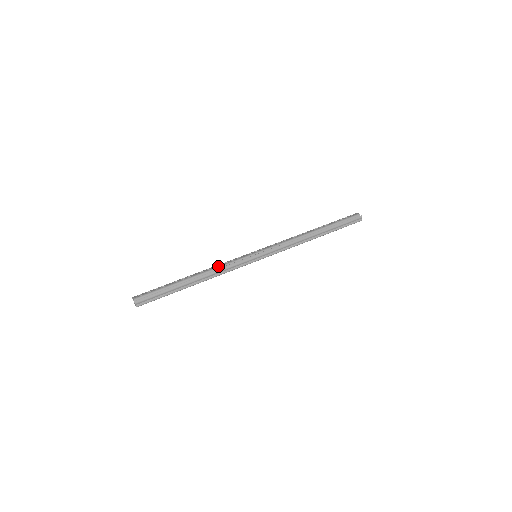
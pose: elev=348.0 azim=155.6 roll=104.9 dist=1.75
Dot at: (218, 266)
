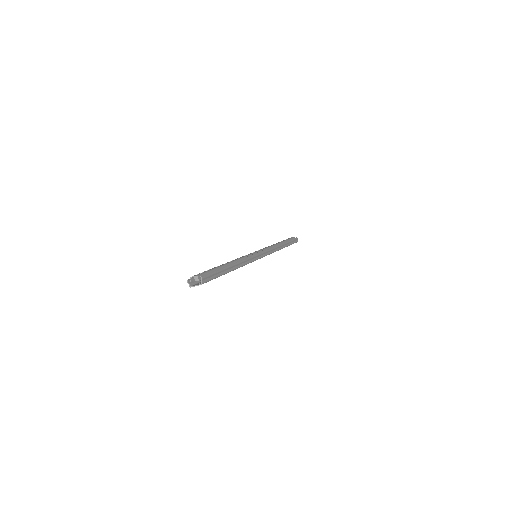
Dot at: occluded
